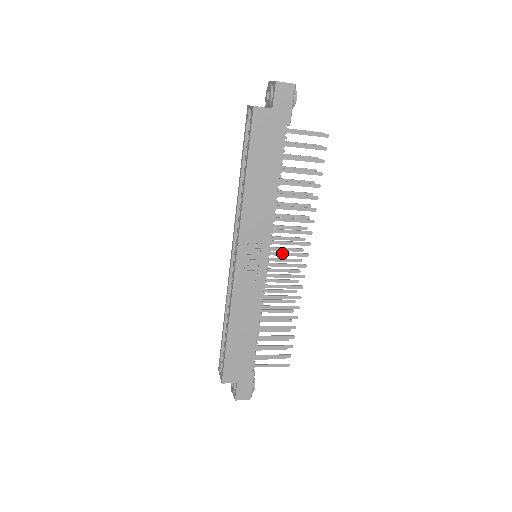
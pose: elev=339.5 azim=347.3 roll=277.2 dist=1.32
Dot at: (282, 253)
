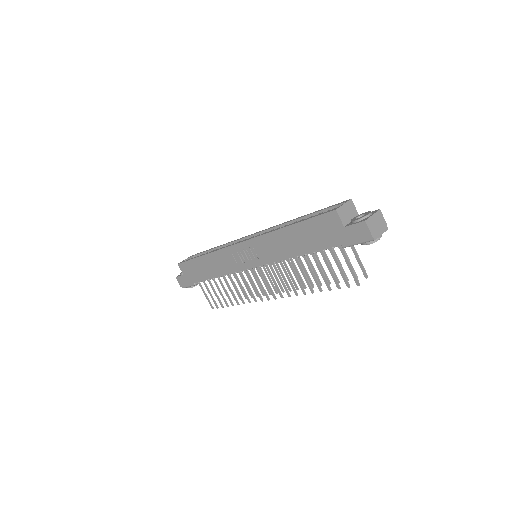
Dot at: (265, 277)
